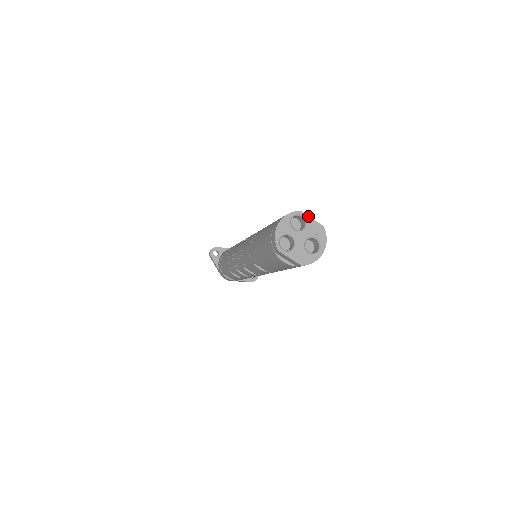
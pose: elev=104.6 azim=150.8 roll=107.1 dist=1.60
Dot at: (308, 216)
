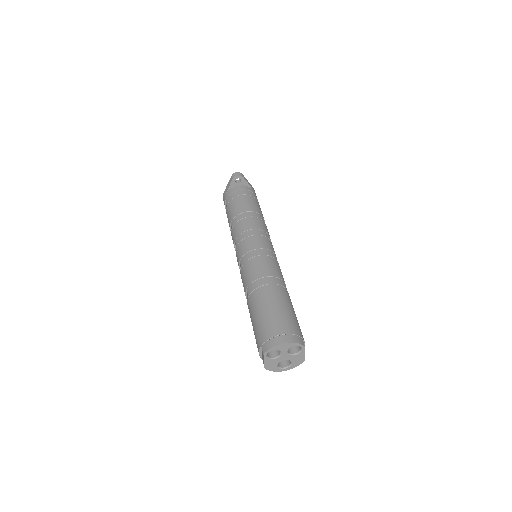
Dot at: occluded
